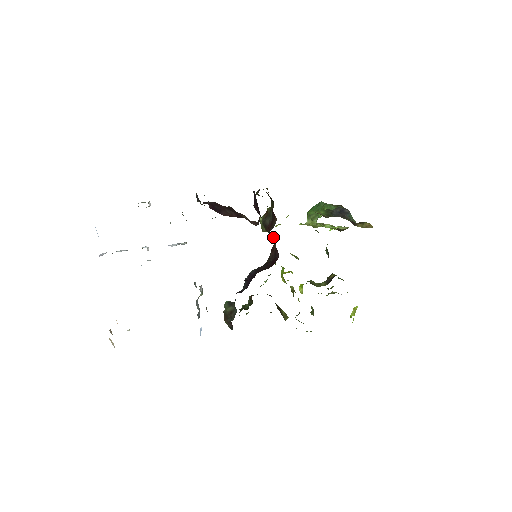
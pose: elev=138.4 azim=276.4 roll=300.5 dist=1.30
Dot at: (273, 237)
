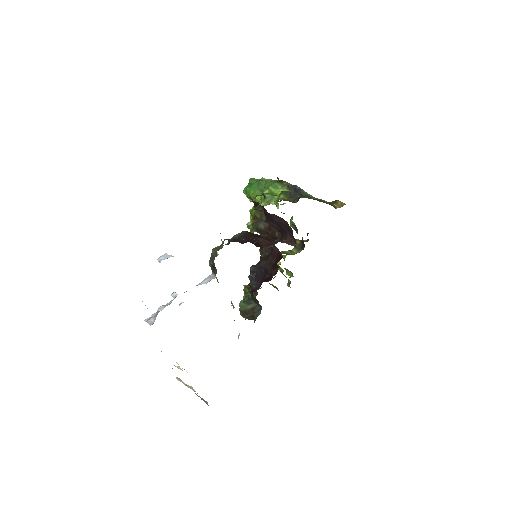
Dot at: occluded
